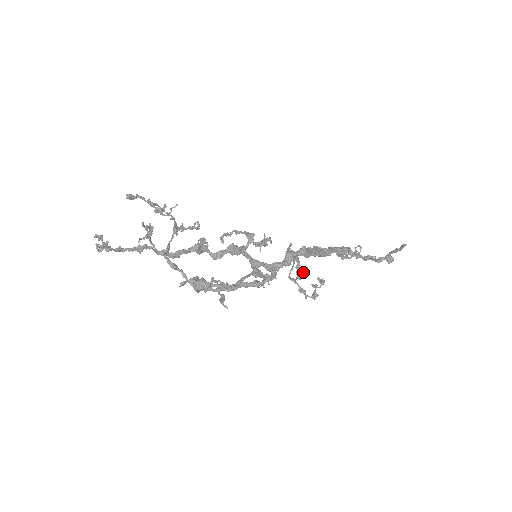
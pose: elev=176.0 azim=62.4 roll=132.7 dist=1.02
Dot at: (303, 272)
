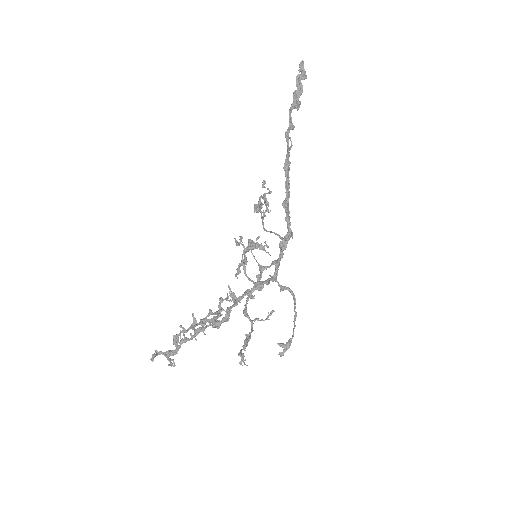
Dot at: occluded
